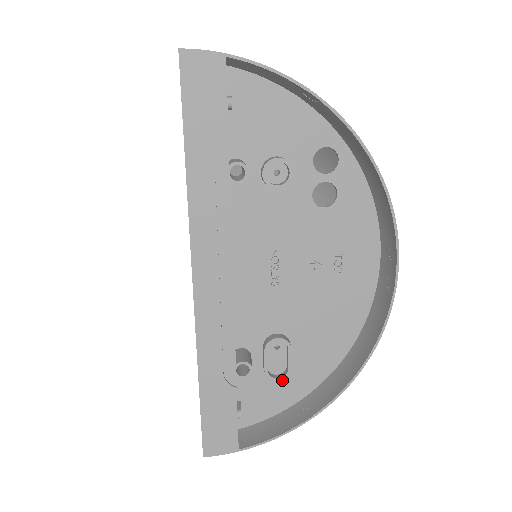
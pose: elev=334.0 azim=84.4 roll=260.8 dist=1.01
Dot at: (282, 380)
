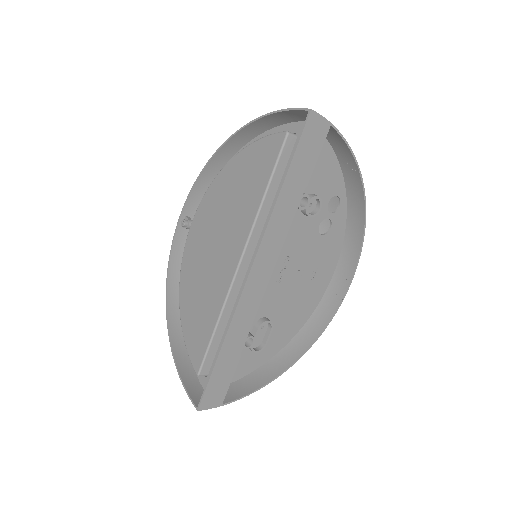
Dot at: occluded
